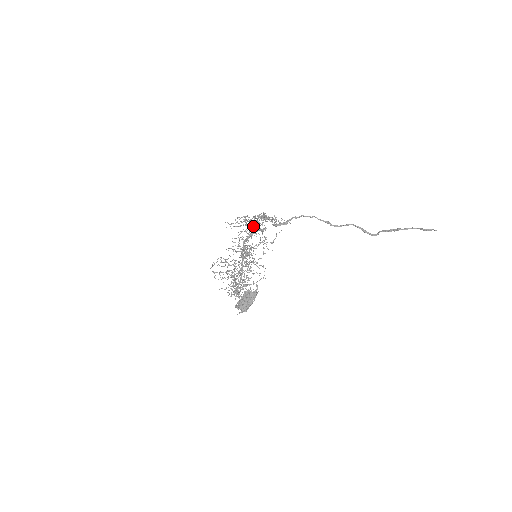
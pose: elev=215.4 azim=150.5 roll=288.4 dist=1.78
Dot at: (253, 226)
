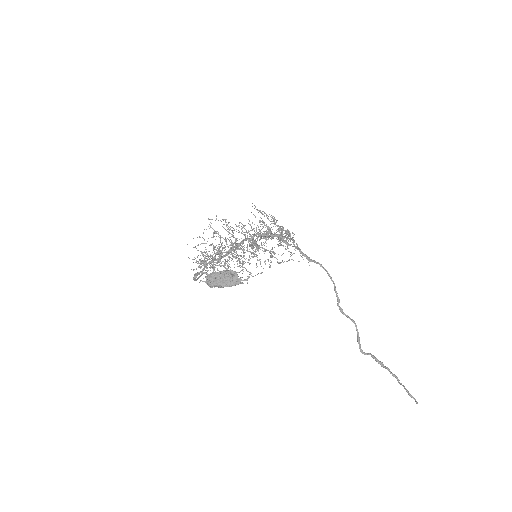
Dot at: occluded
